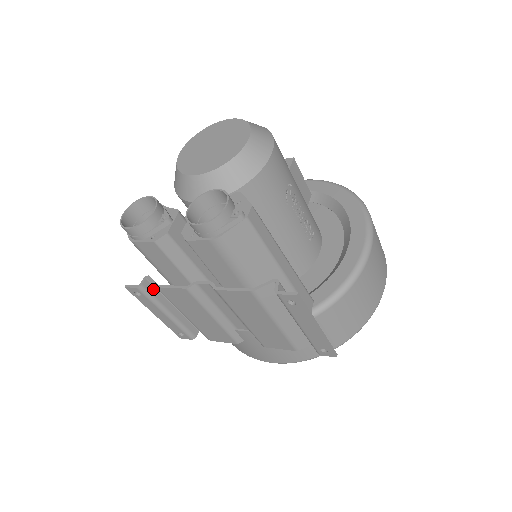
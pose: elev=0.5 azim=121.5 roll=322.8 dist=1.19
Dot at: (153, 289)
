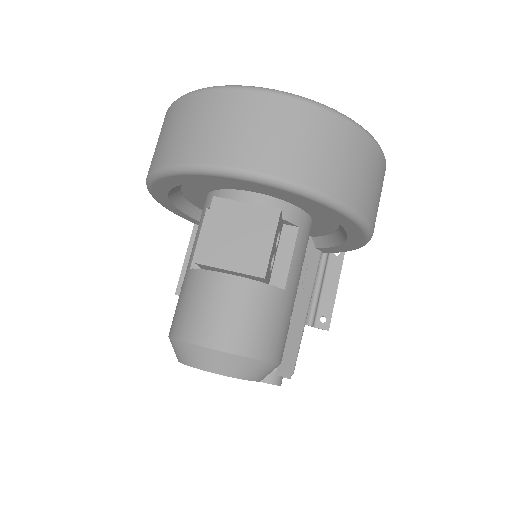
Dot at: occluded
